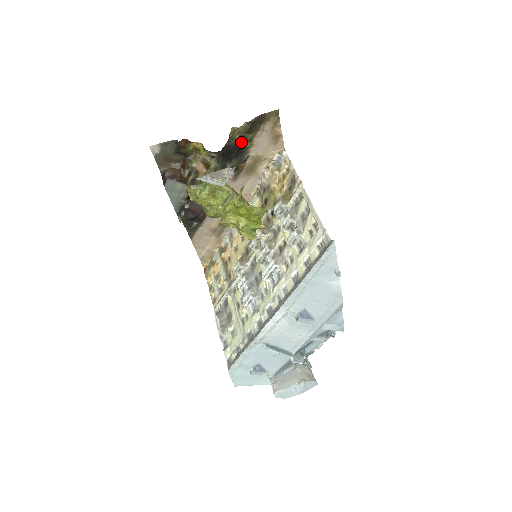
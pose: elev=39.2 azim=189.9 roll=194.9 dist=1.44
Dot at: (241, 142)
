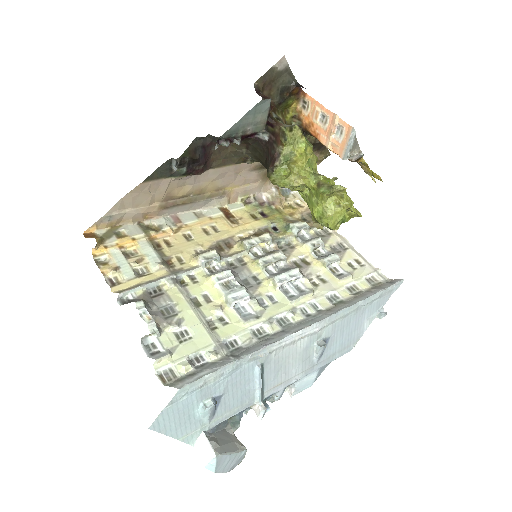
Dot at: occluded
